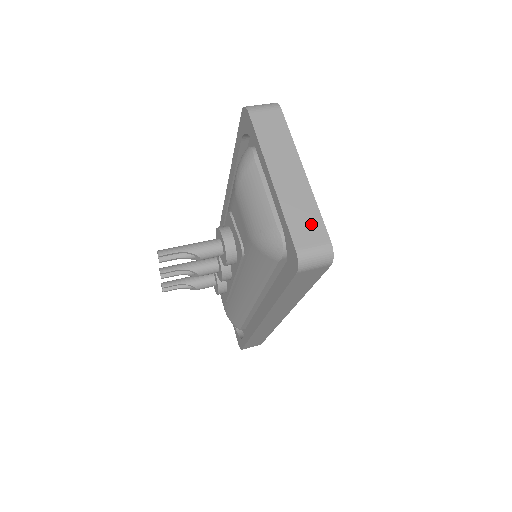
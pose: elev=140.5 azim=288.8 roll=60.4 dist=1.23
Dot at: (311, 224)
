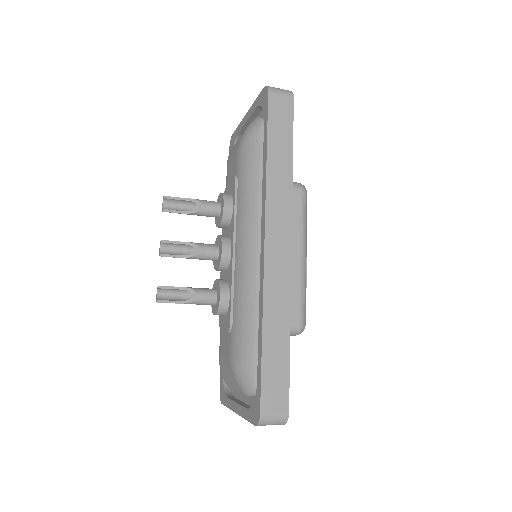
Dot at: occluded
